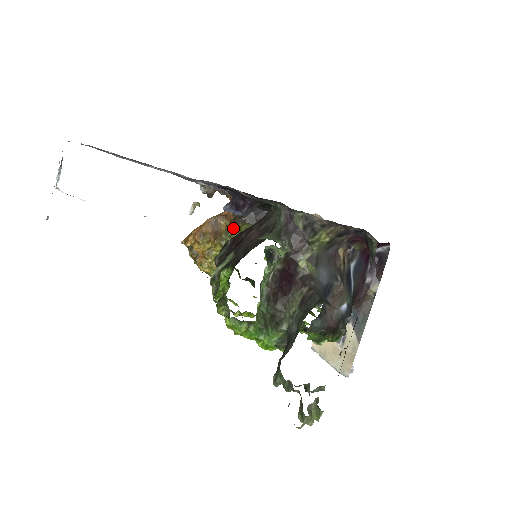
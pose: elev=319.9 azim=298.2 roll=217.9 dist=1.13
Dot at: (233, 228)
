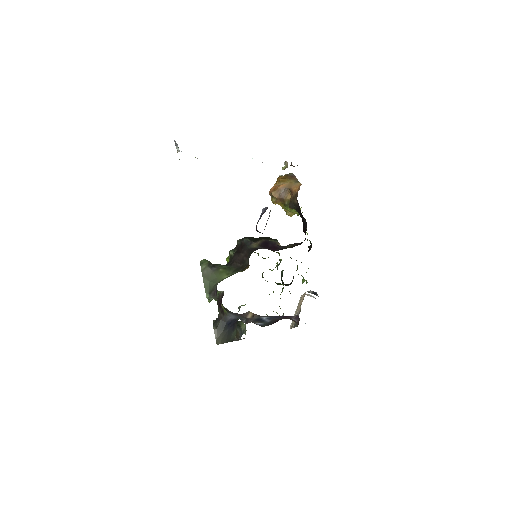
Dot at: occluded
